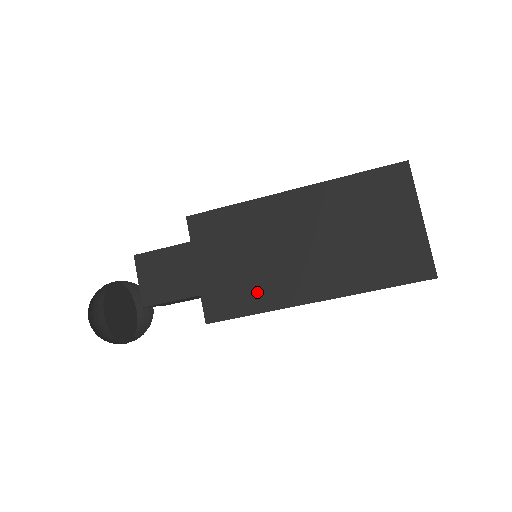
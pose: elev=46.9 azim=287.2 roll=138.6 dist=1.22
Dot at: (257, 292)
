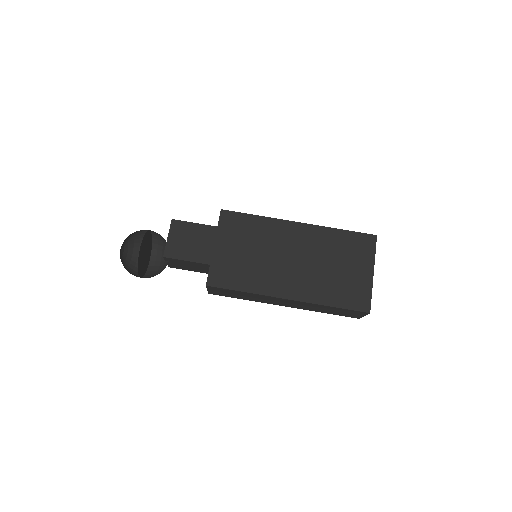
Dot at: (251, 278)
